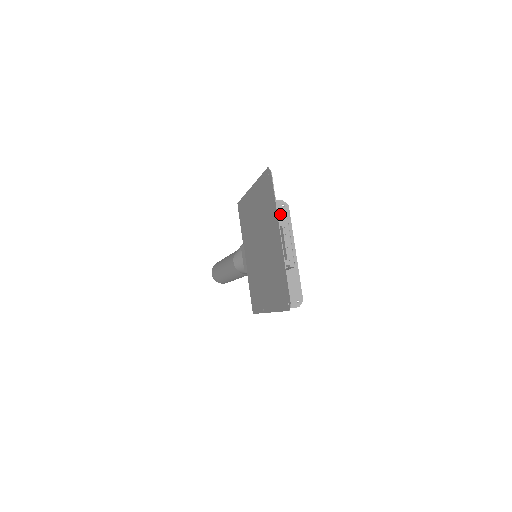
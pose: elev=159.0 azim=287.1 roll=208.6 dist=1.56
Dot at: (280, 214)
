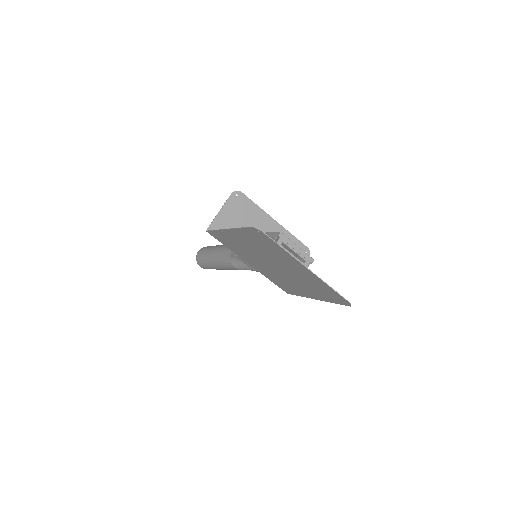
Dot at: (241, 205)
